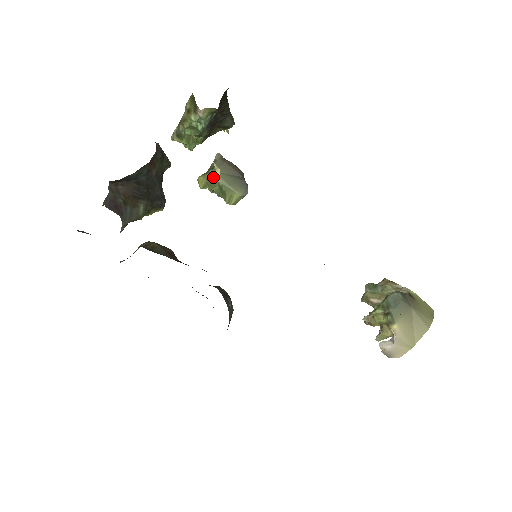
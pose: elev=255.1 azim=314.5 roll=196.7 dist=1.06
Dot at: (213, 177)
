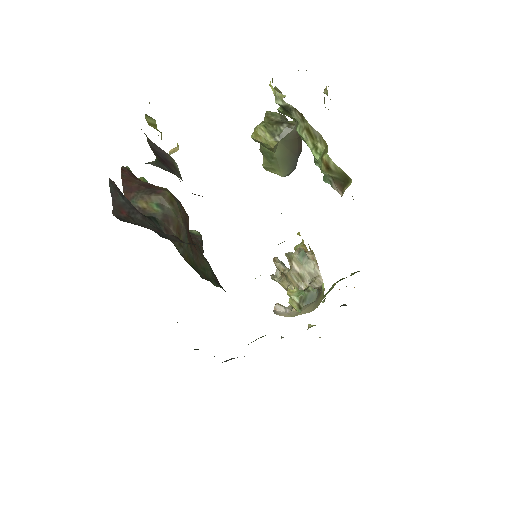
Dot at: (275, 149)
